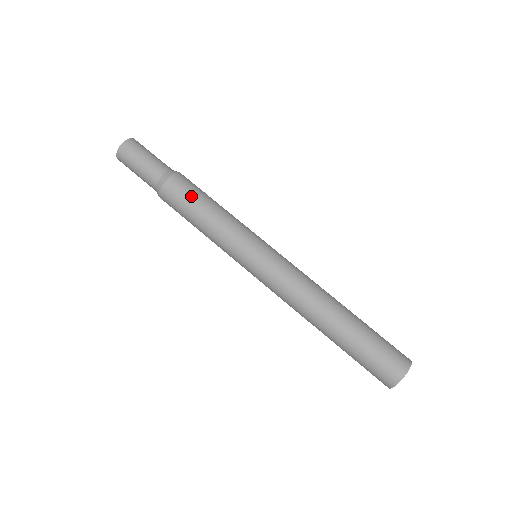
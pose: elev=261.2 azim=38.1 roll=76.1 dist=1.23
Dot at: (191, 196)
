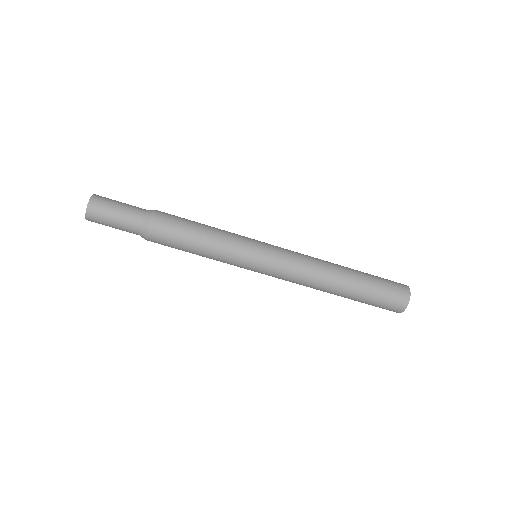
Dot at: (178, 234)
